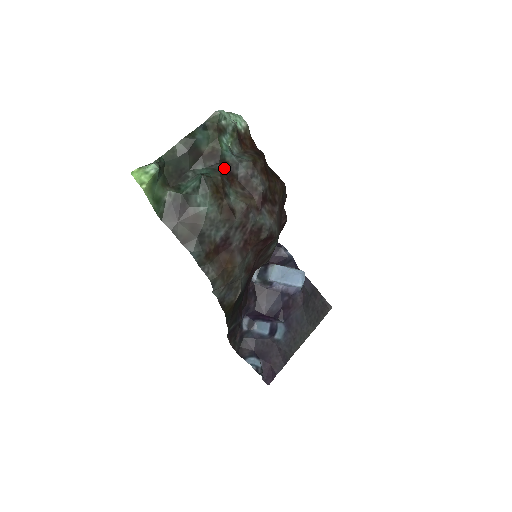
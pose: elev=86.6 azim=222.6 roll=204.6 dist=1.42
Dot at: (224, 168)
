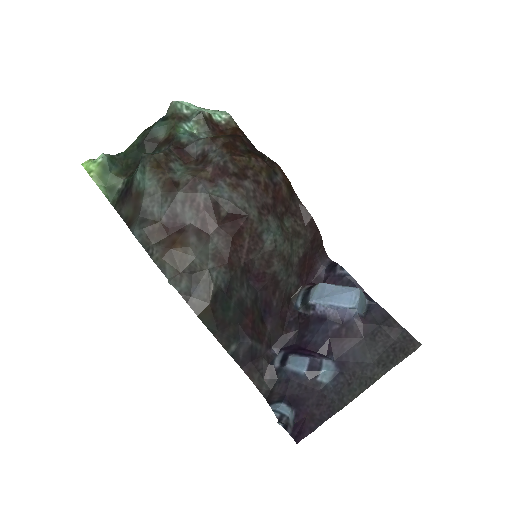
Dot at: (176, 148)
